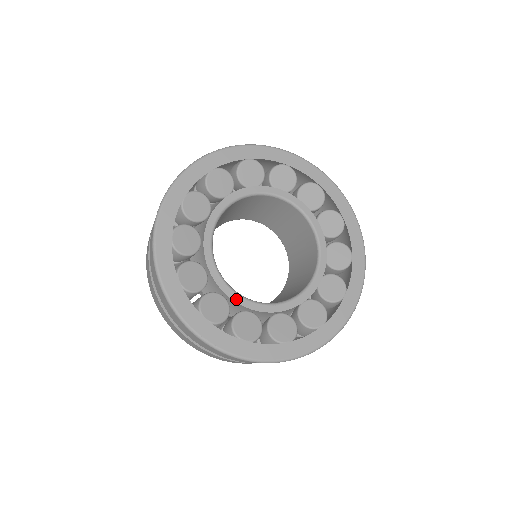
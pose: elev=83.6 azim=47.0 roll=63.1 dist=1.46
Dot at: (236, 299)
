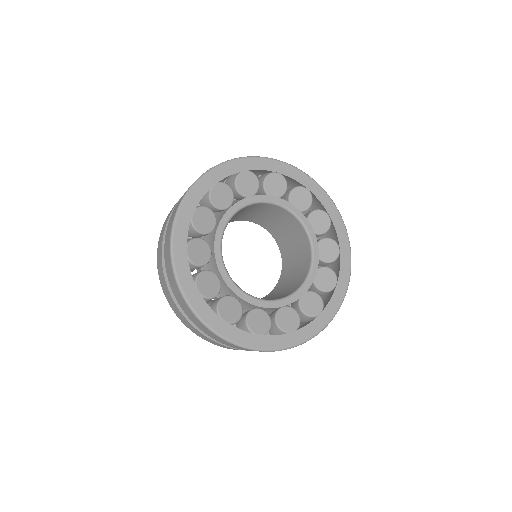
Dot at: (248, 300)
